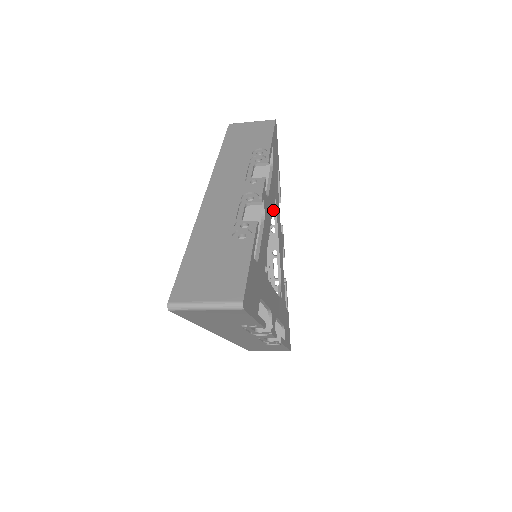
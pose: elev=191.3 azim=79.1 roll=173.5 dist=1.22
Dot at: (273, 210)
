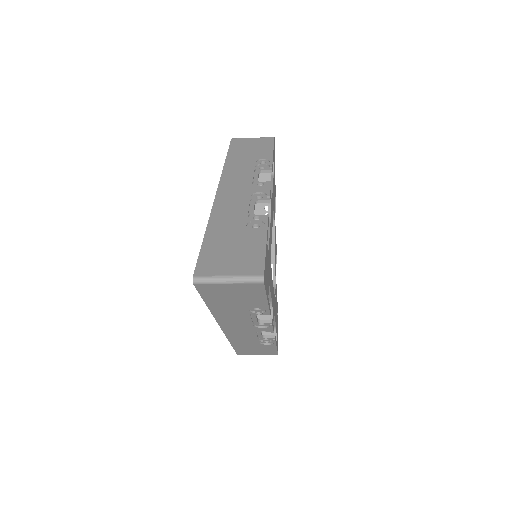
Dot at: occluded
